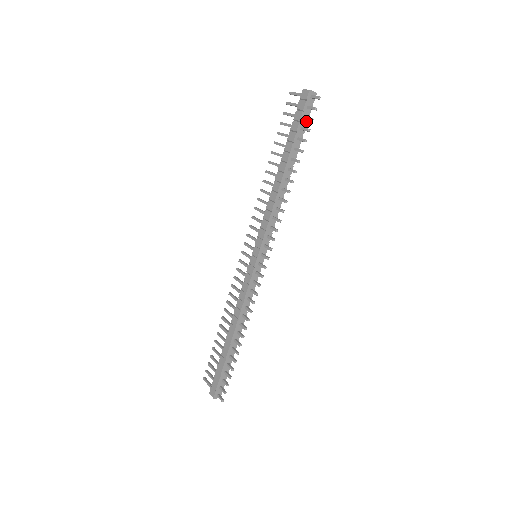
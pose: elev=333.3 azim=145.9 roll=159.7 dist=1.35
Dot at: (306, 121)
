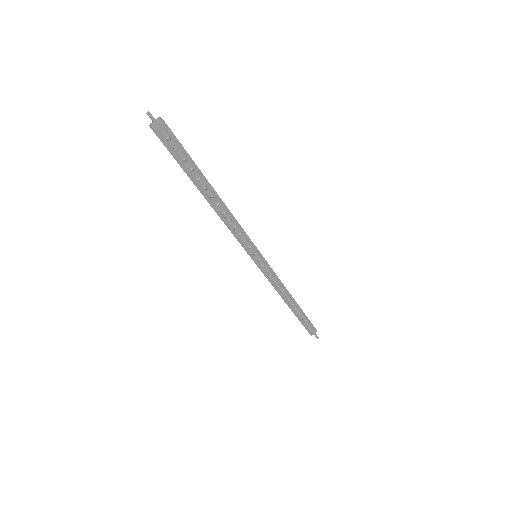
Dot at: (183, 152)
